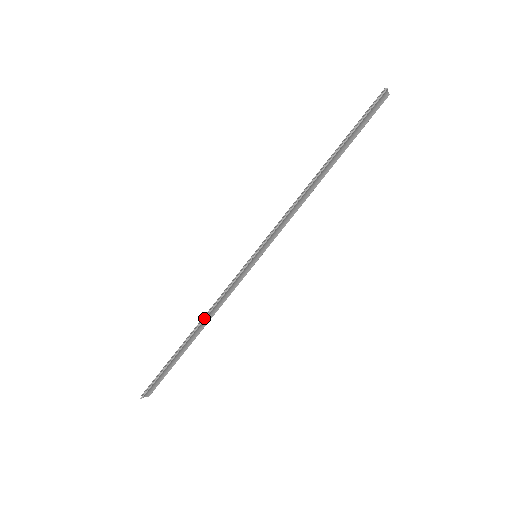
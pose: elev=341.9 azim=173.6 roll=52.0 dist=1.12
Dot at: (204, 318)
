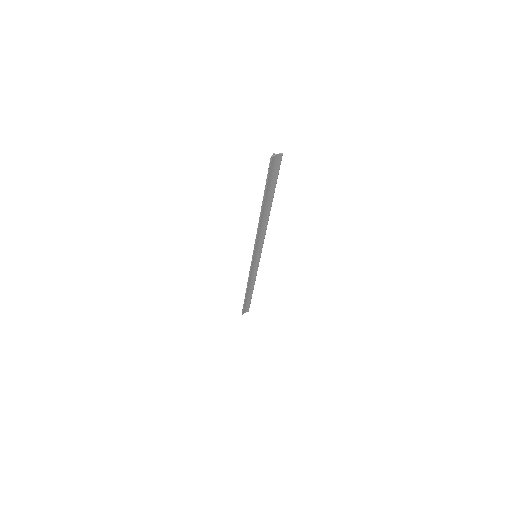
Dot at: (247, 285)
